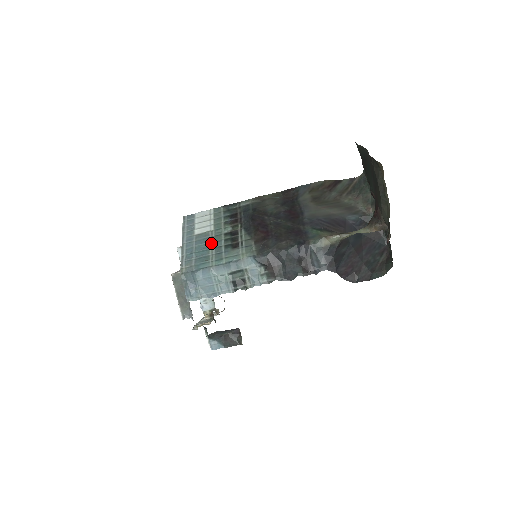
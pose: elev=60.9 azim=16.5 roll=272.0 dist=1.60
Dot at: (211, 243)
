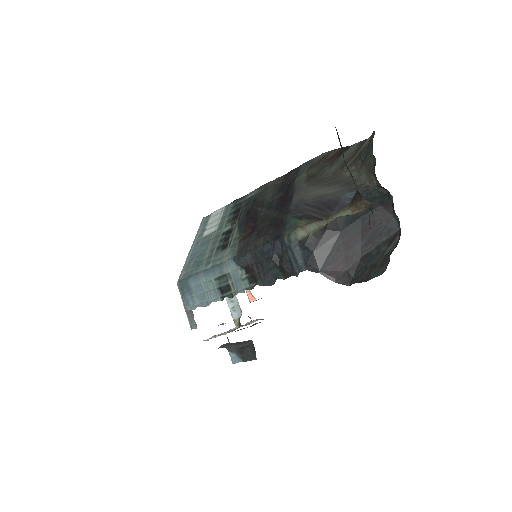
Dot at: (209, 245)
